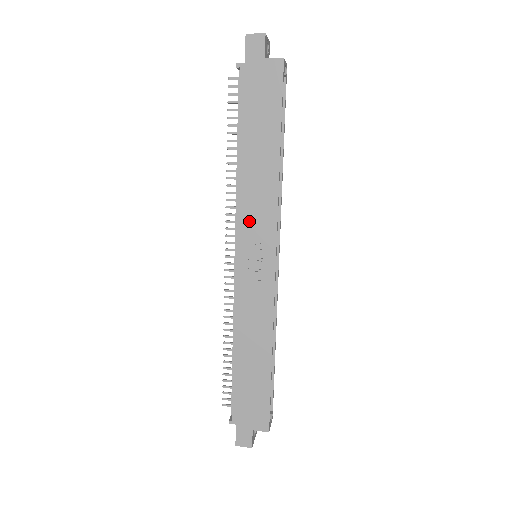
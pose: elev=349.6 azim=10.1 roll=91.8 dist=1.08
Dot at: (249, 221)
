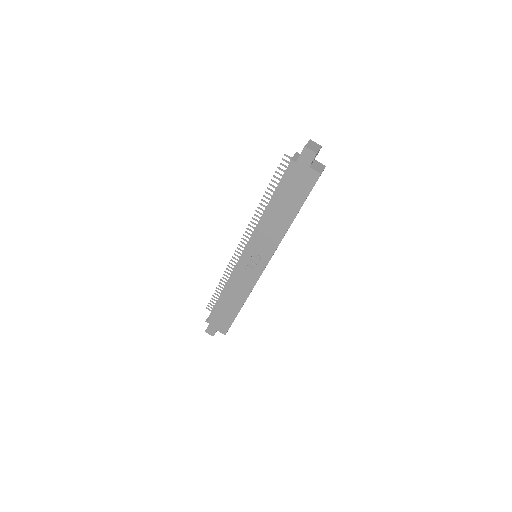
Dot at: (259, 243)
